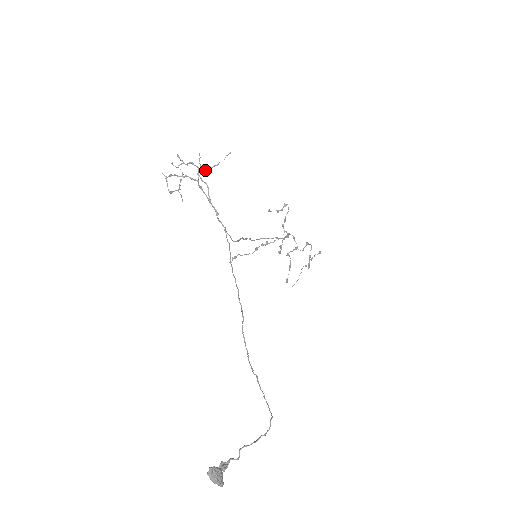
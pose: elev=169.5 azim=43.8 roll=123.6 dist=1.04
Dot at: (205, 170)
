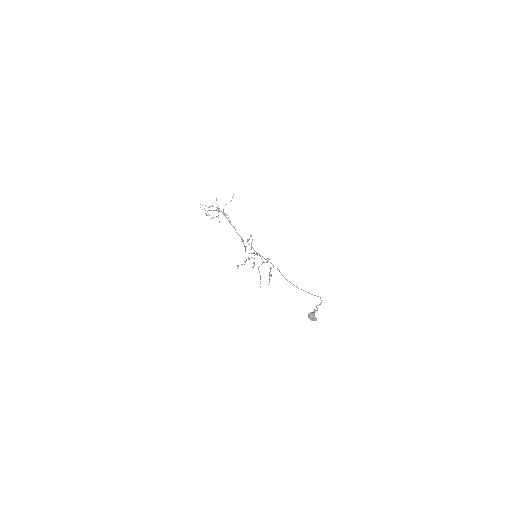
Dot at: occluded
